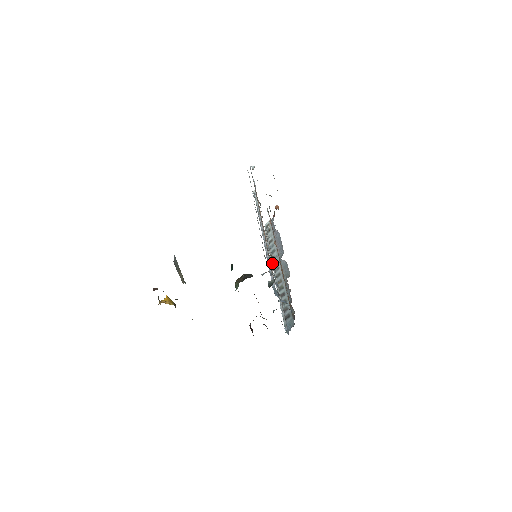
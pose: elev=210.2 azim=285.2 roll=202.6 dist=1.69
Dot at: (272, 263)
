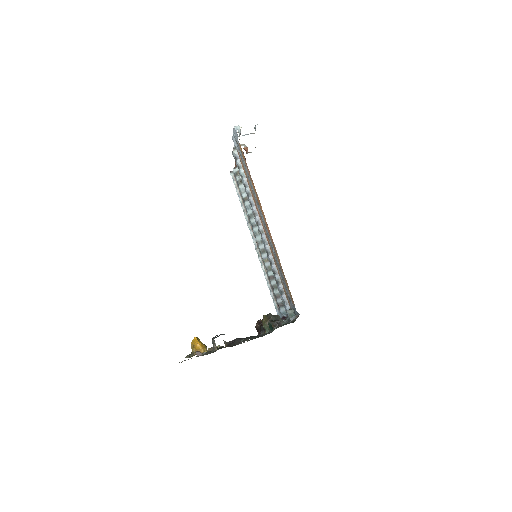
Dot at: (249, 226)
